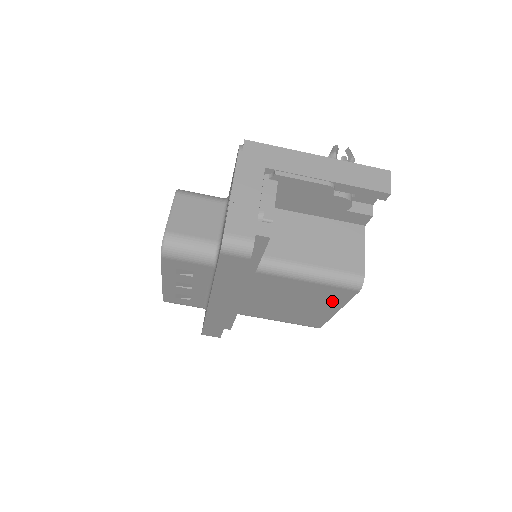
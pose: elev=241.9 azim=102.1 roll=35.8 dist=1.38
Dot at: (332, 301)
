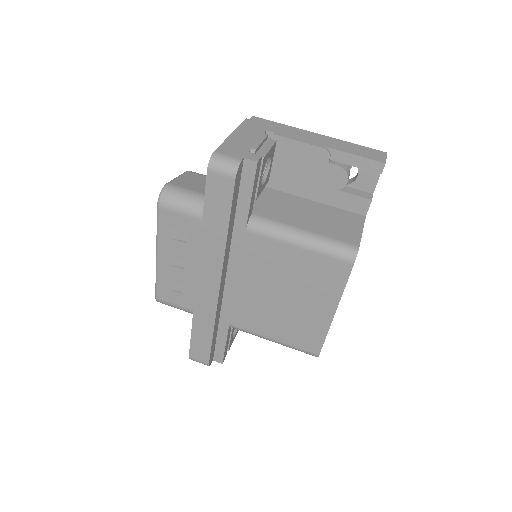
Dot at: (327, 289)
